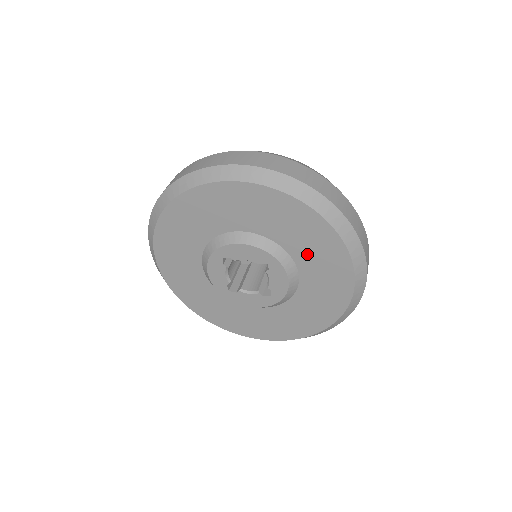
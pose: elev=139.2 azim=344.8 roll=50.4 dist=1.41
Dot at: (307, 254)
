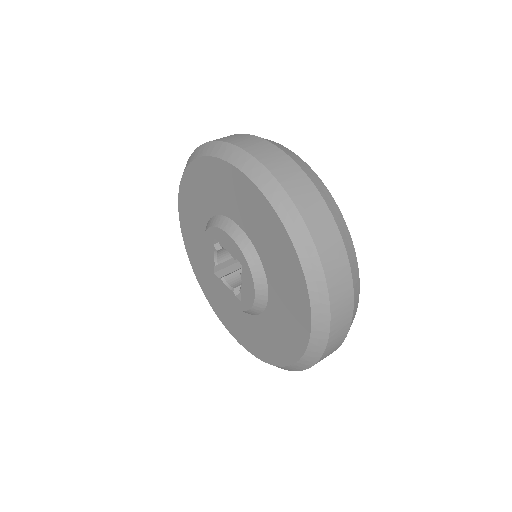
Dot at: (277, 279)
